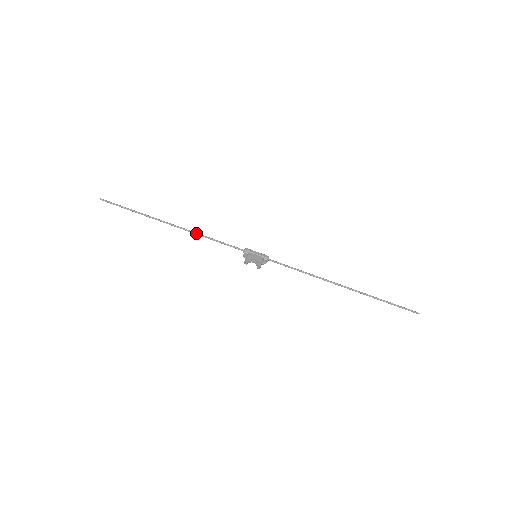
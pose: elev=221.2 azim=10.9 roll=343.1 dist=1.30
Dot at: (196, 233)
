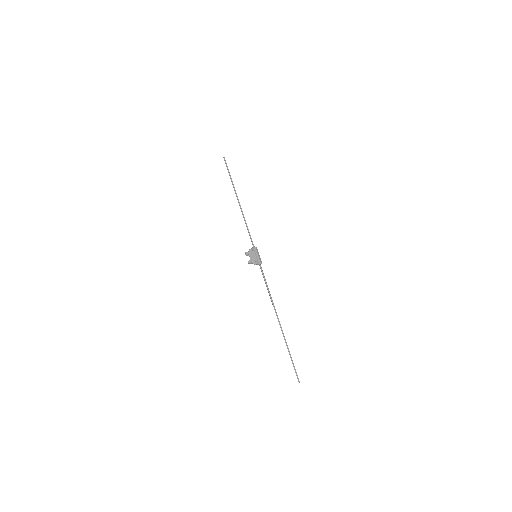
Dot at: (243, 215)
